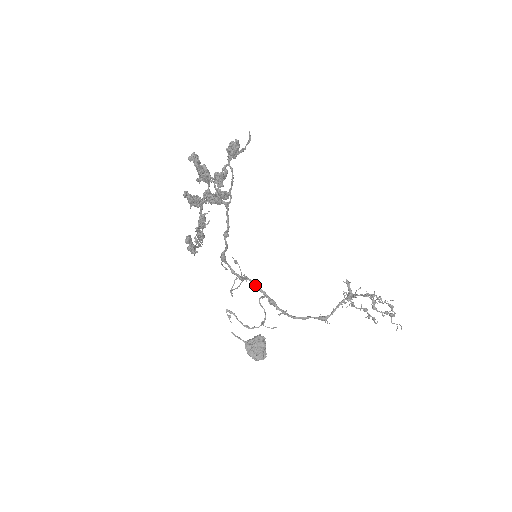
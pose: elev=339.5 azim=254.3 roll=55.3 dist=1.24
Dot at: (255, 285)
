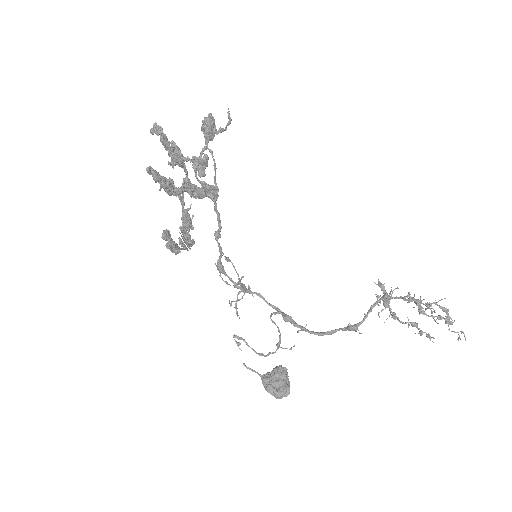
Dot at: (265, 300)
